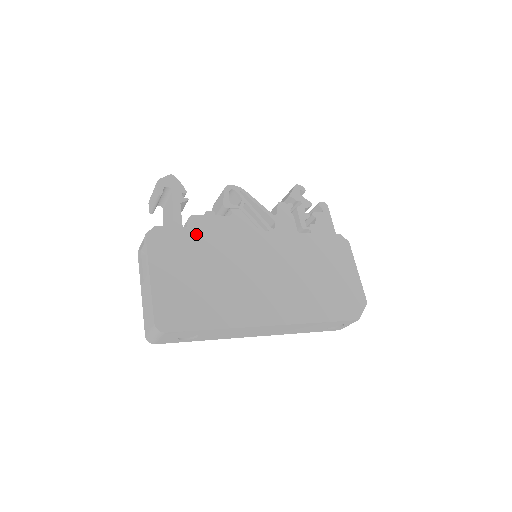
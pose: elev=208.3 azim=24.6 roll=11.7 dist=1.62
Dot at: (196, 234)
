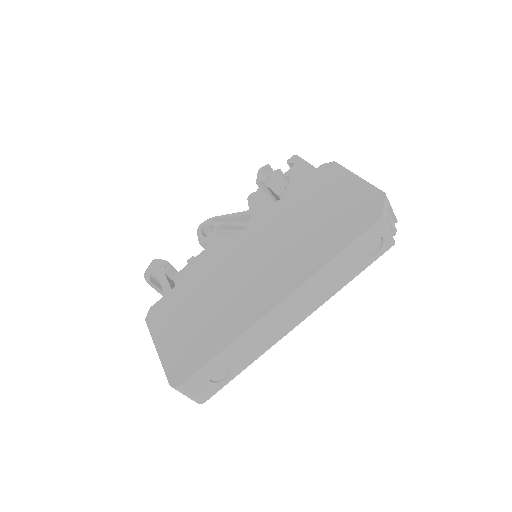
Dot at: (184, 285)
